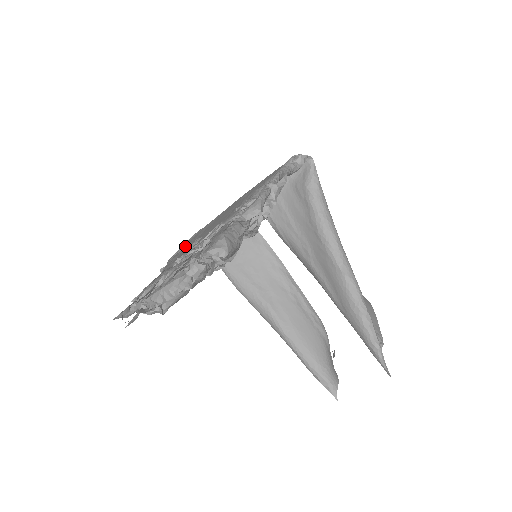
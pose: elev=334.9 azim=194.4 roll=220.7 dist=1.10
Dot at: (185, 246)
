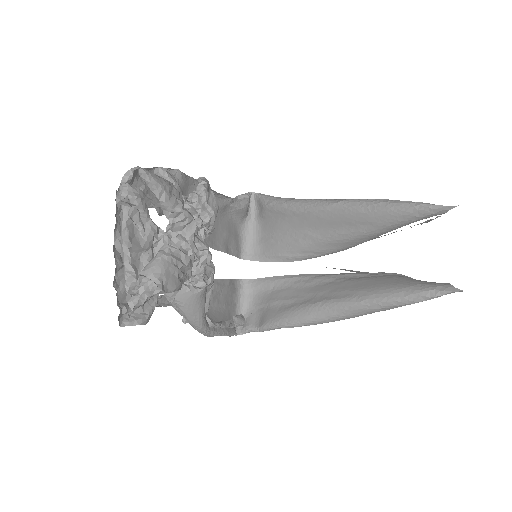
Dot at: occluded
